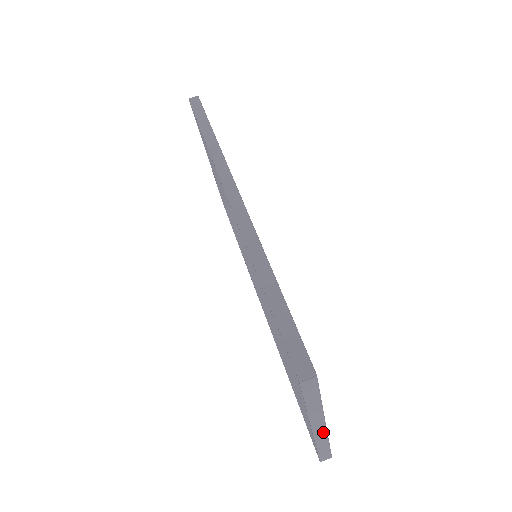
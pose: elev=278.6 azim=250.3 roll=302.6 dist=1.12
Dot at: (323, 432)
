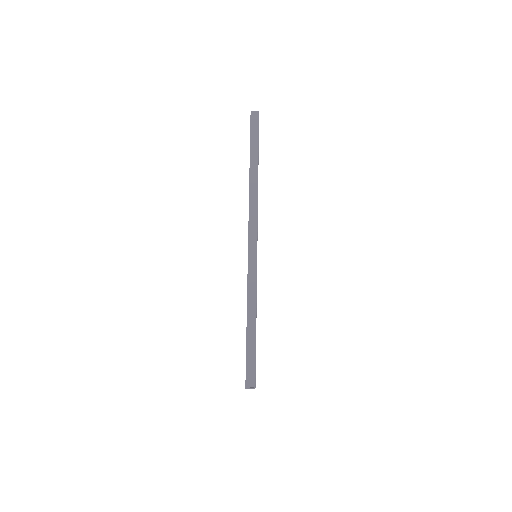
Dot at: occluded
